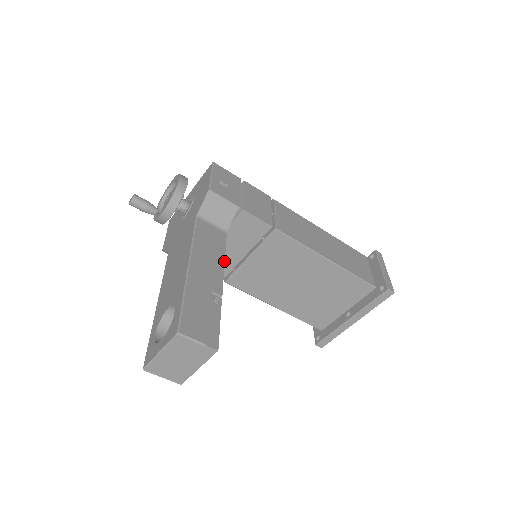
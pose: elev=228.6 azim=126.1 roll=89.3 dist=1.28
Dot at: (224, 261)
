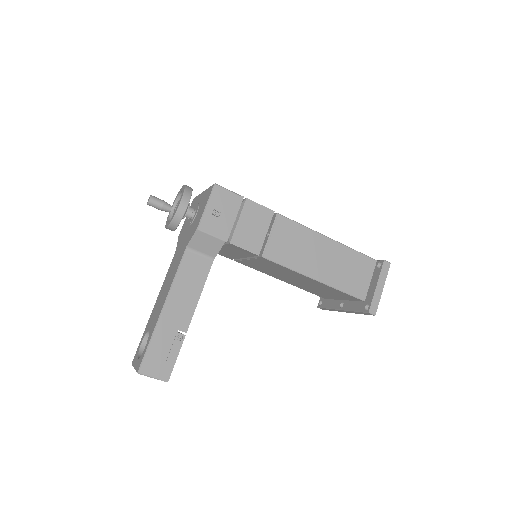
Dot at: (200, 295)
